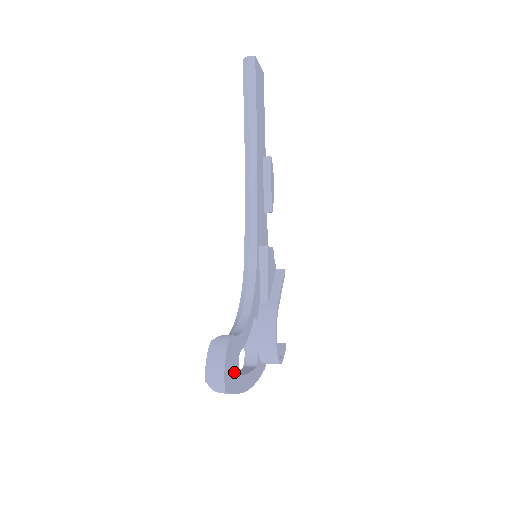
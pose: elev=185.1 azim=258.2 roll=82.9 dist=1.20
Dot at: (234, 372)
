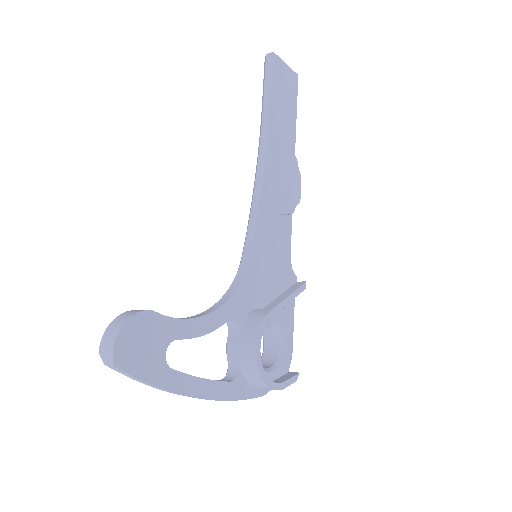
Dot at: (150, 355)
